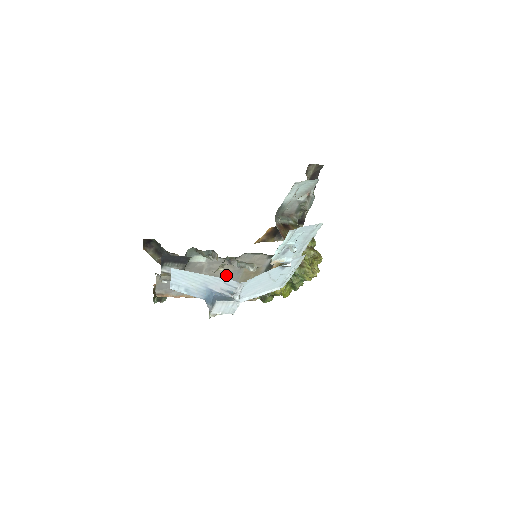
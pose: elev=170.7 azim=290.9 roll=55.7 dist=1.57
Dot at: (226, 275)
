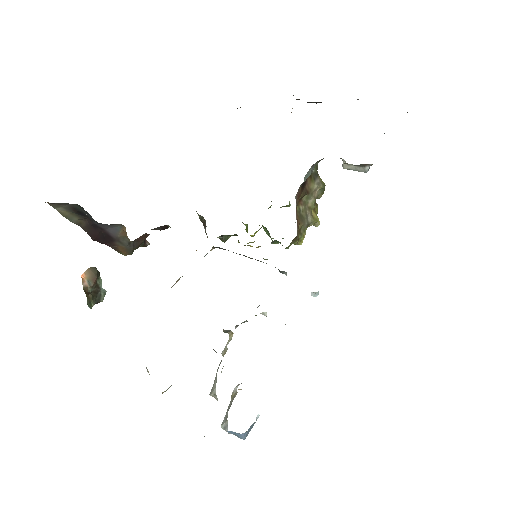
Dot at: occluded
